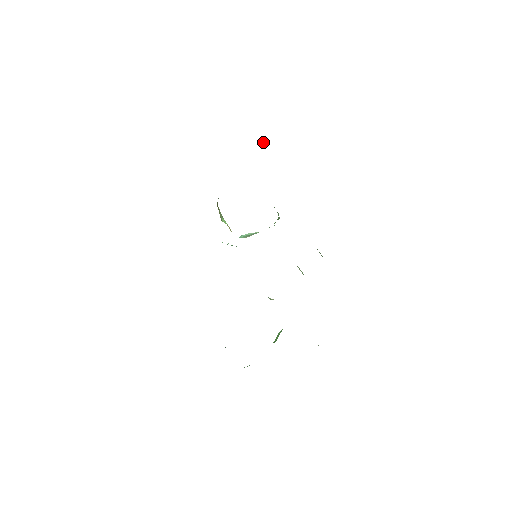
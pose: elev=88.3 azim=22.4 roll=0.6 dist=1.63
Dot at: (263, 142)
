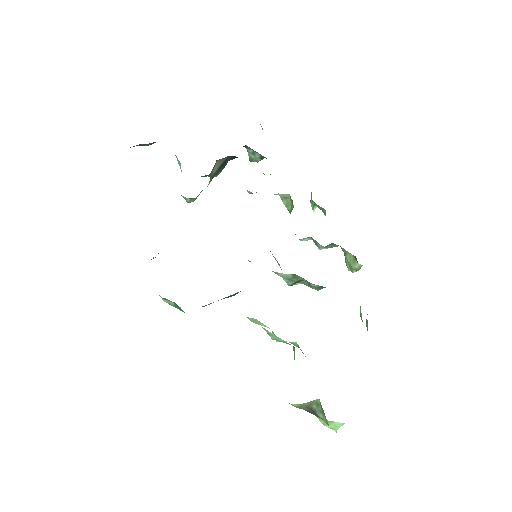
Dot at: occluded
